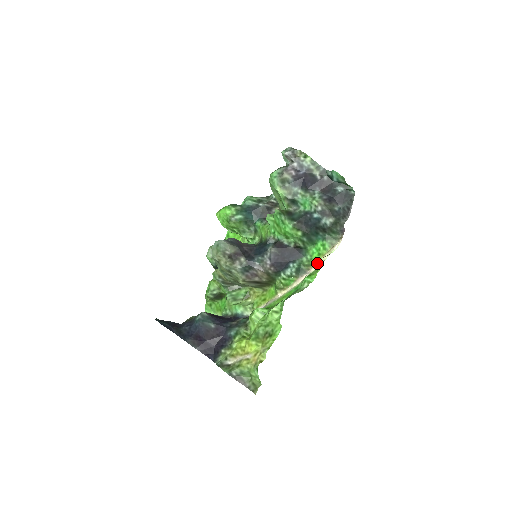
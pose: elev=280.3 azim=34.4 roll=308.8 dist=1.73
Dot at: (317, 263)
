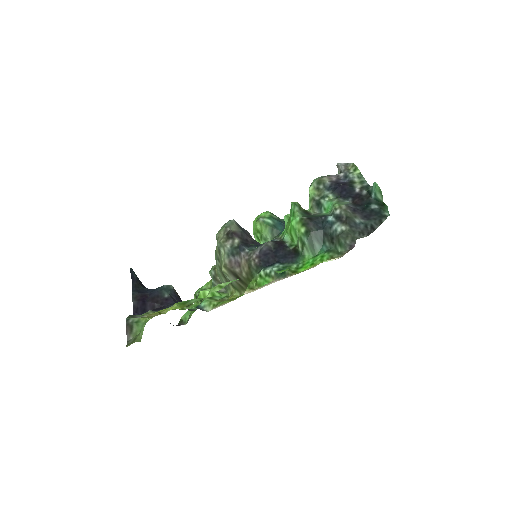
Dot at: (303, 271)
